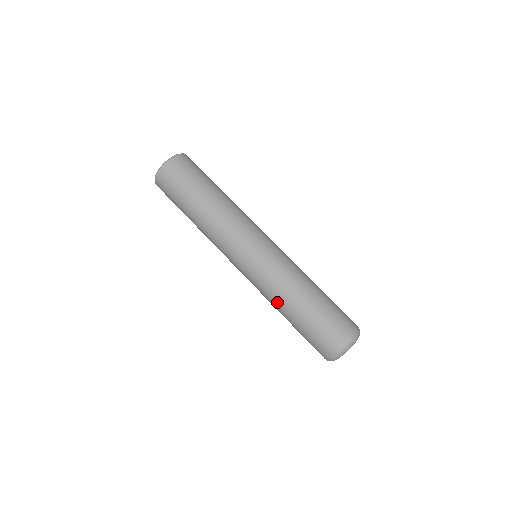
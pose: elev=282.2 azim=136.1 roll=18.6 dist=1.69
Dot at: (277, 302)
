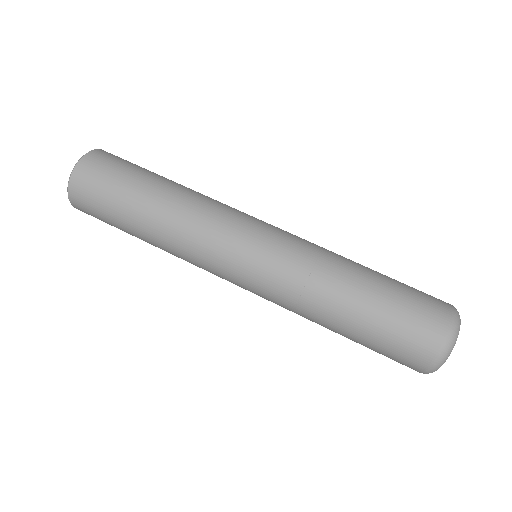
Dot at: (325, 288)
